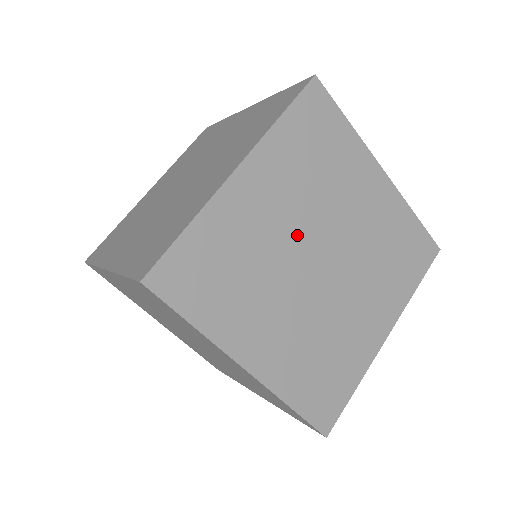
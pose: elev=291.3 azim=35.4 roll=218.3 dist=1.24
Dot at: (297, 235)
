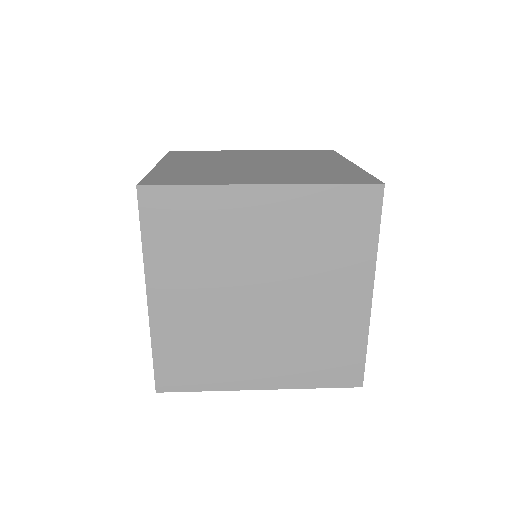
Dot at: (255, 159)
